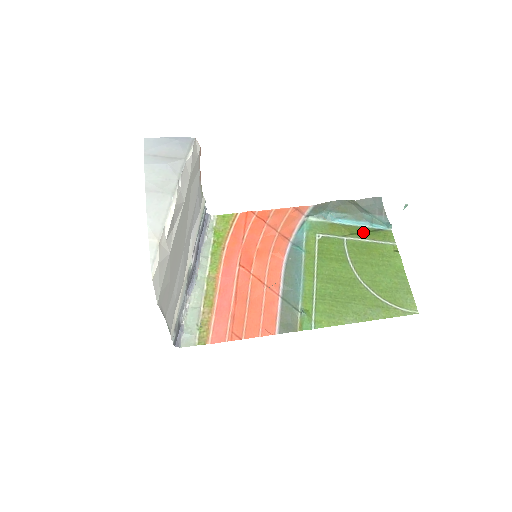
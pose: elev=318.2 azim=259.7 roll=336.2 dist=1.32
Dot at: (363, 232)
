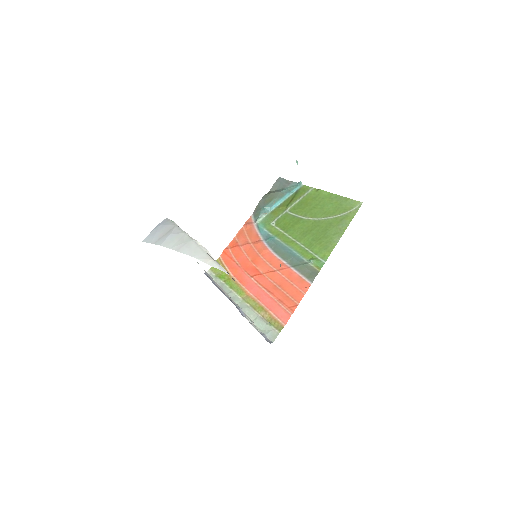
Dot at: (291, 199)
